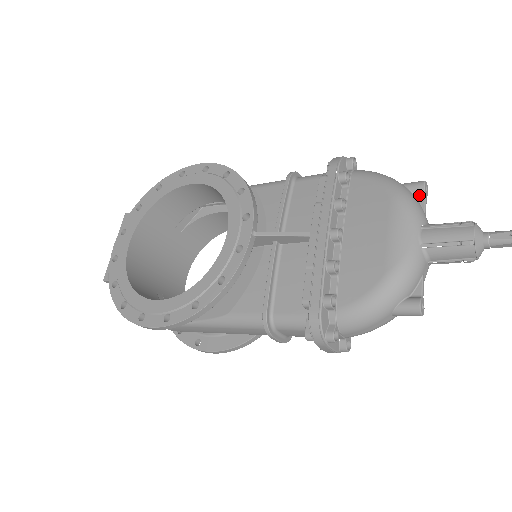
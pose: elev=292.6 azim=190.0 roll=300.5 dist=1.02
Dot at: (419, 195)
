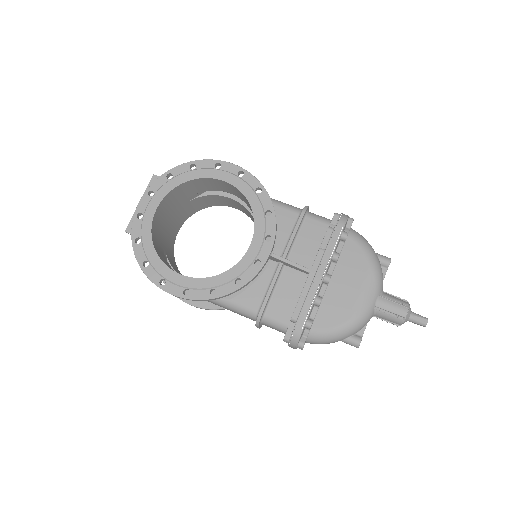
Dot at: (384, 267)
